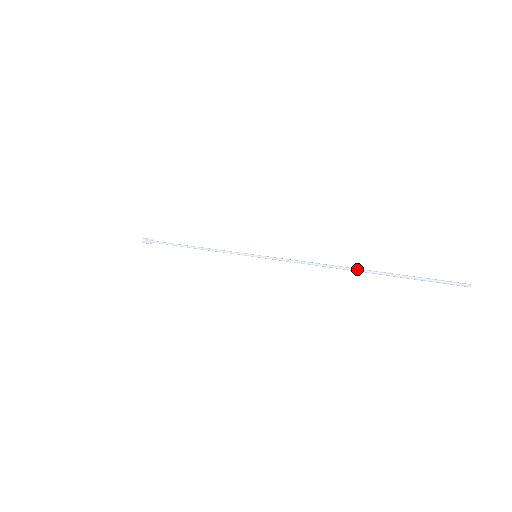
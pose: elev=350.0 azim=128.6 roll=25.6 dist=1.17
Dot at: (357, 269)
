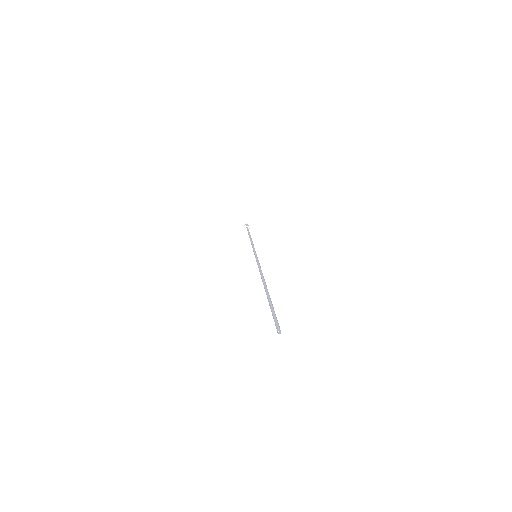
Dot at: (264, 288)
